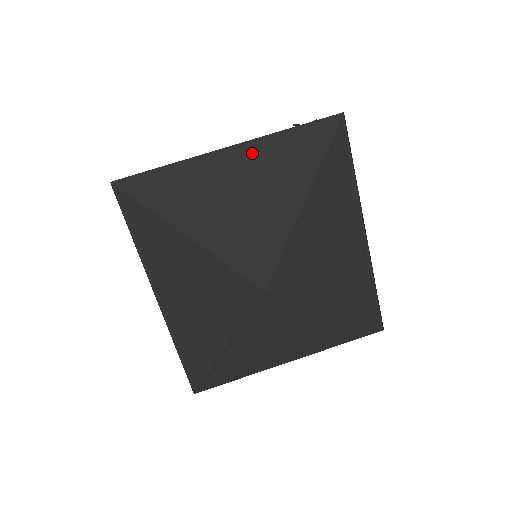
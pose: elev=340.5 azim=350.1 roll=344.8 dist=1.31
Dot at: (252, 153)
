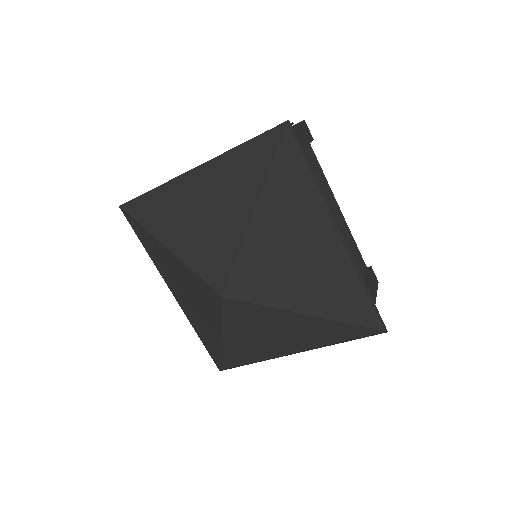
Dot at: (212, 172)
